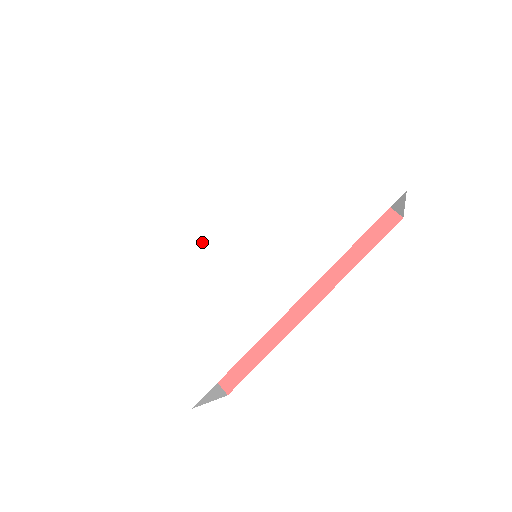
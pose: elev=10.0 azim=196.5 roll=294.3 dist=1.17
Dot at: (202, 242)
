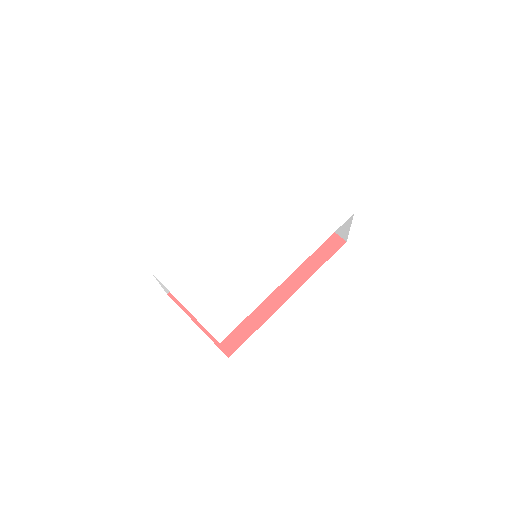
Dot at: (226, 239)
